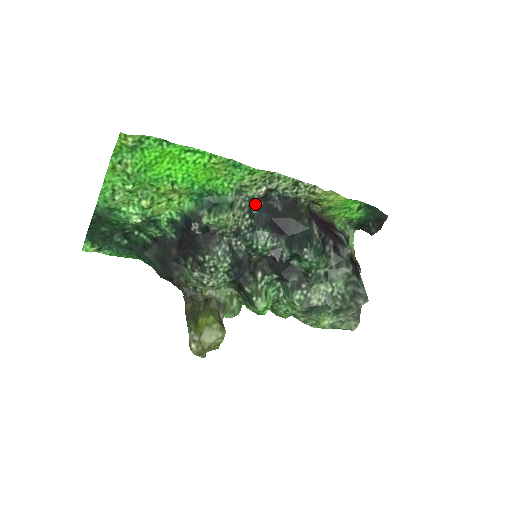
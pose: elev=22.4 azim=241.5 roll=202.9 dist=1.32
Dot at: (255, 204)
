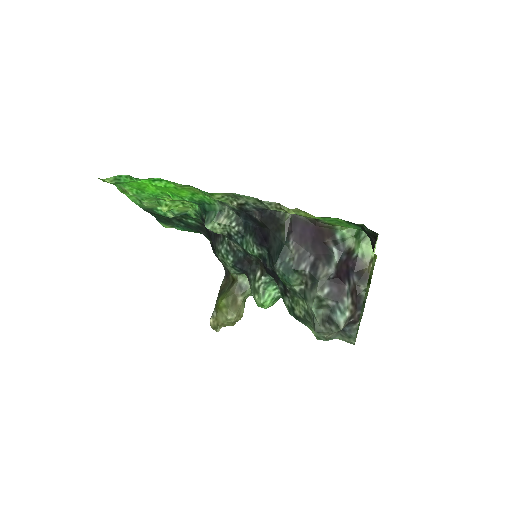
Dot at: (240, 213)
